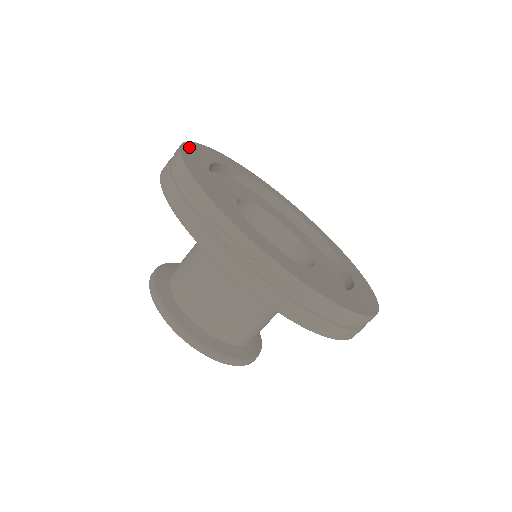
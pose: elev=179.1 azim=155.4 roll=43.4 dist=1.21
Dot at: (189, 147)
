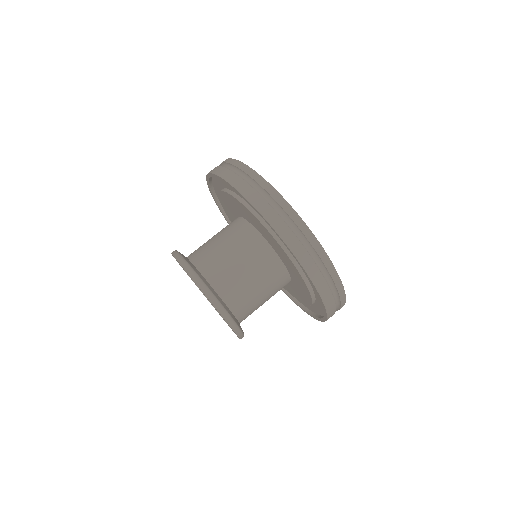
Dot at: occluded
